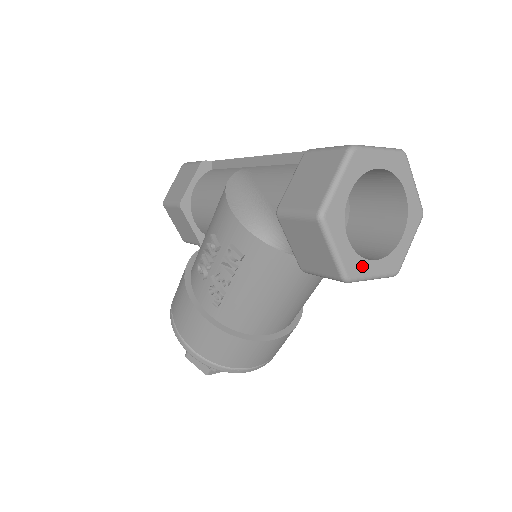
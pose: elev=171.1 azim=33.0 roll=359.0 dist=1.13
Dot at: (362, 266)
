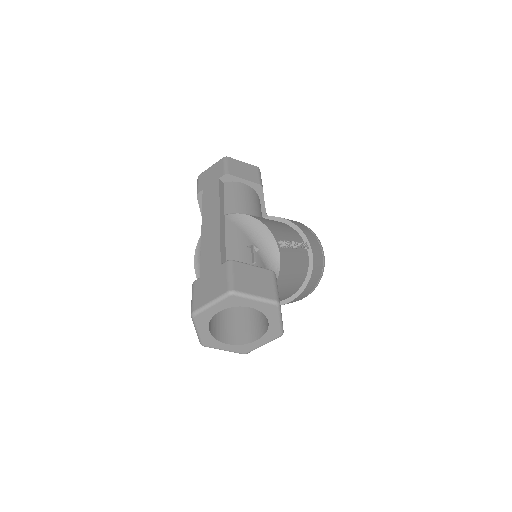
Dot at: (249, 346)
